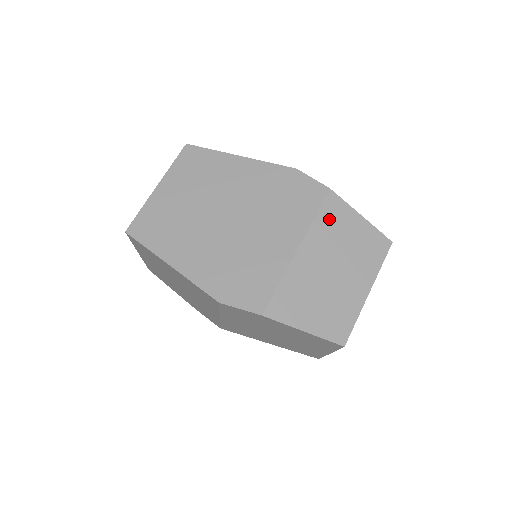
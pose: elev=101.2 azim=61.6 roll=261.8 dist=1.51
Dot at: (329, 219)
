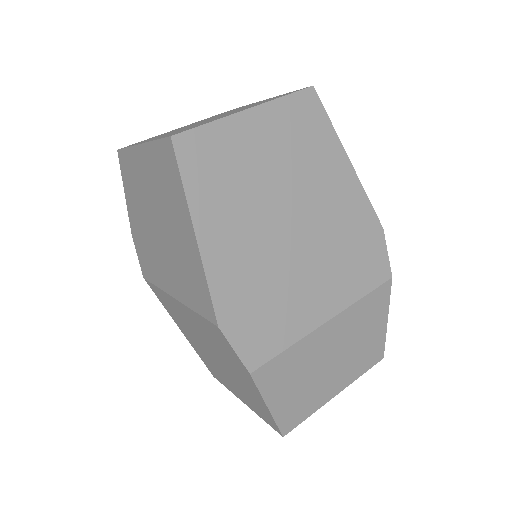
Dot at: (369, 307)
